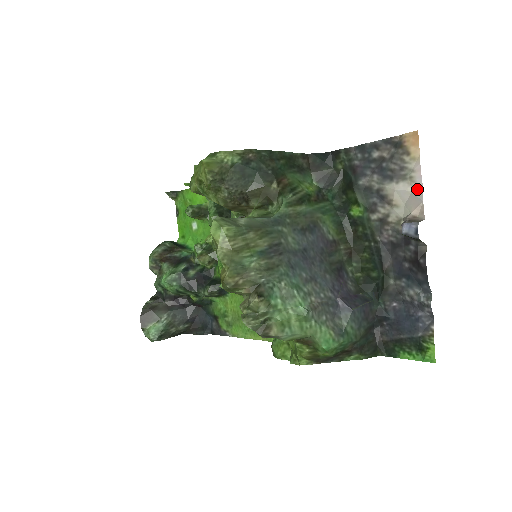
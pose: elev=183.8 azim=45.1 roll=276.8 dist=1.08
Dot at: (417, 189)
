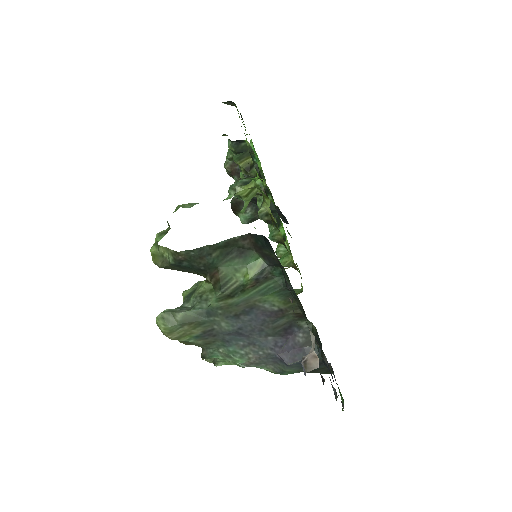
Dot at: occluded
